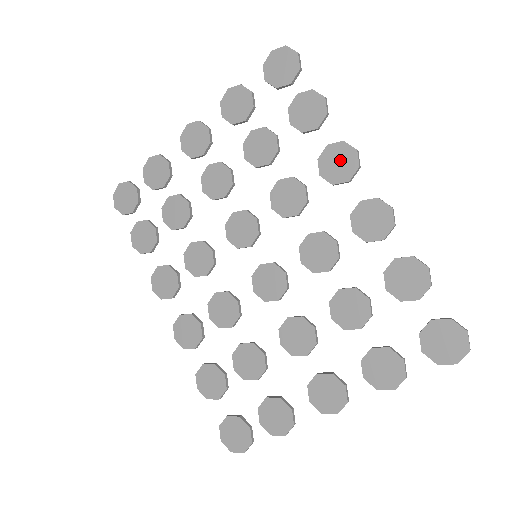
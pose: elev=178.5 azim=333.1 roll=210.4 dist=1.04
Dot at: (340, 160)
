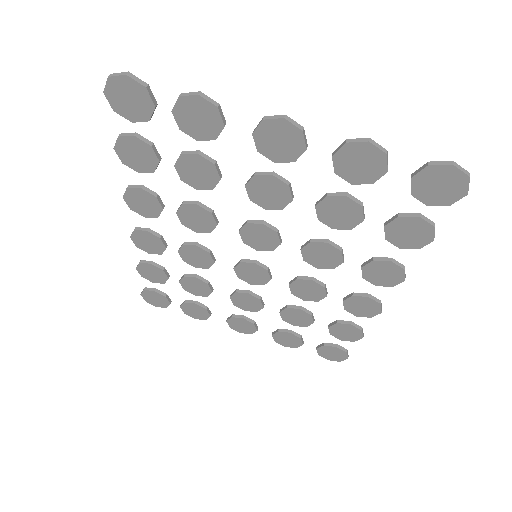
Dot at: (387, 275)
